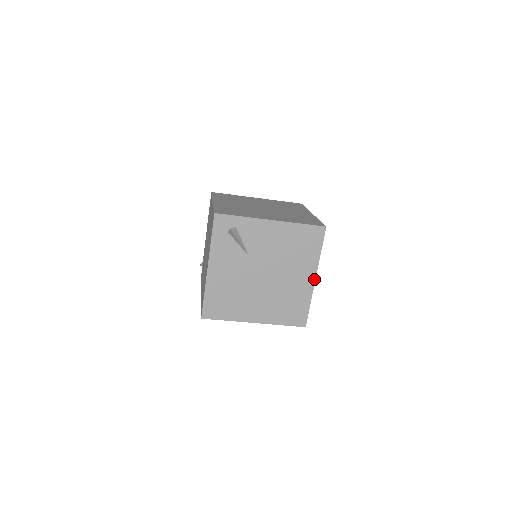
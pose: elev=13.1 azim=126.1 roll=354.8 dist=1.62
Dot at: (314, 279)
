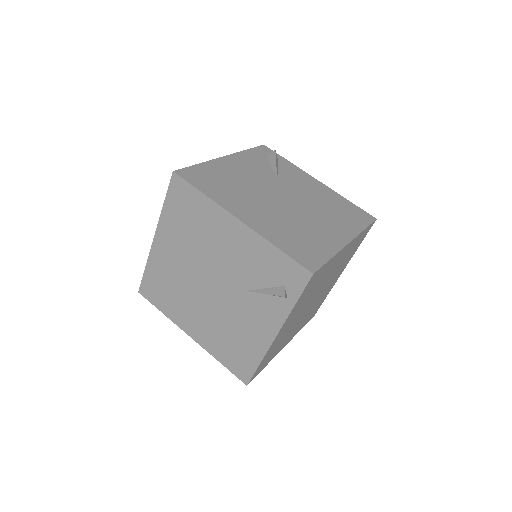
Dot at: (347, 242)
